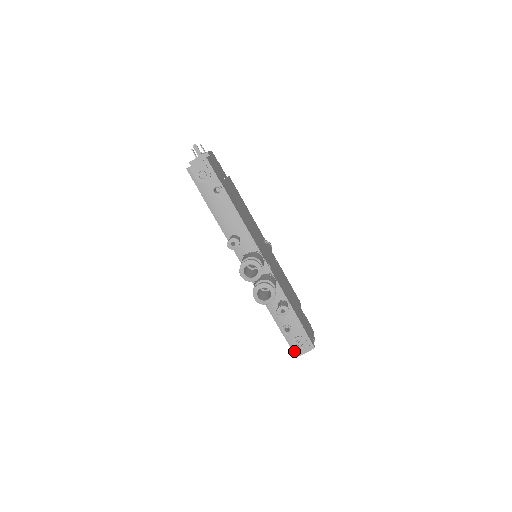
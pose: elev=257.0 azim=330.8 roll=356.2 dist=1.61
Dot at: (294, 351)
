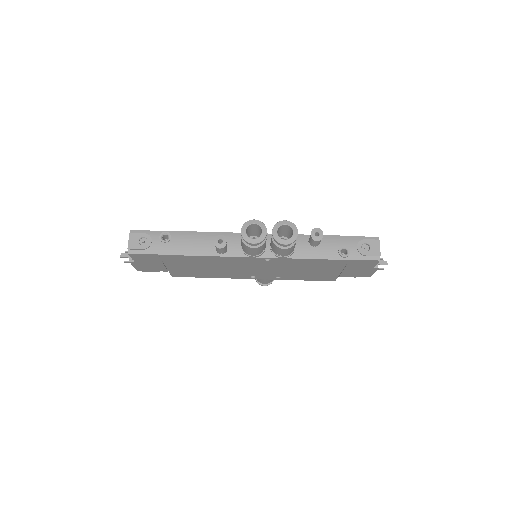
Dot at: (373, 259)
